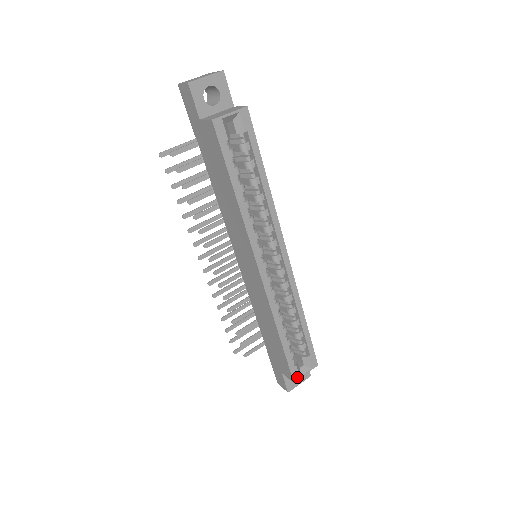
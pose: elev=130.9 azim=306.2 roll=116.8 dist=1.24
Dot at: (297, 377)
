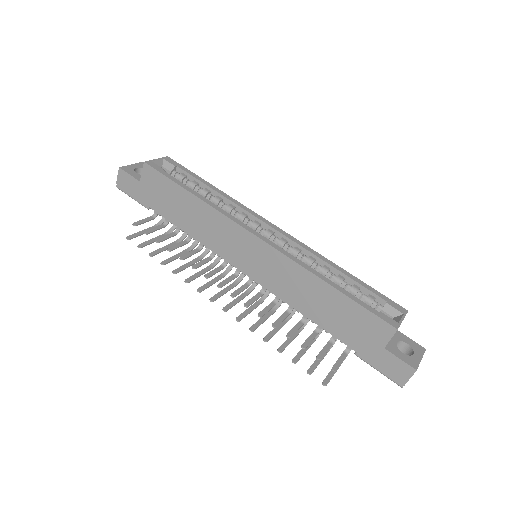
Dot at: (395, 324)
